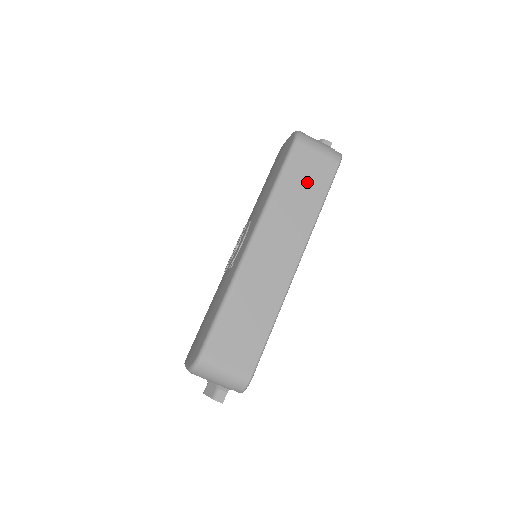
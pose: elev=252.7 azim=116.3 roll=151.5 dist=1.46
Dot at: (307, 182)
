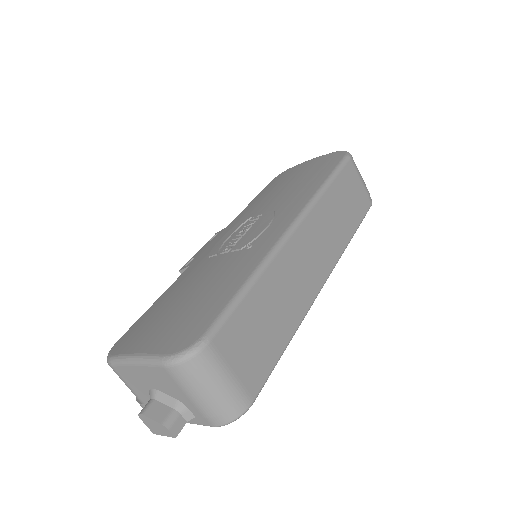
Dot at: (349, 202)
